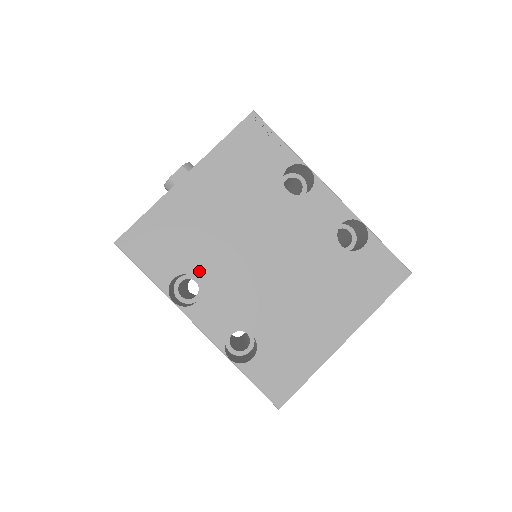
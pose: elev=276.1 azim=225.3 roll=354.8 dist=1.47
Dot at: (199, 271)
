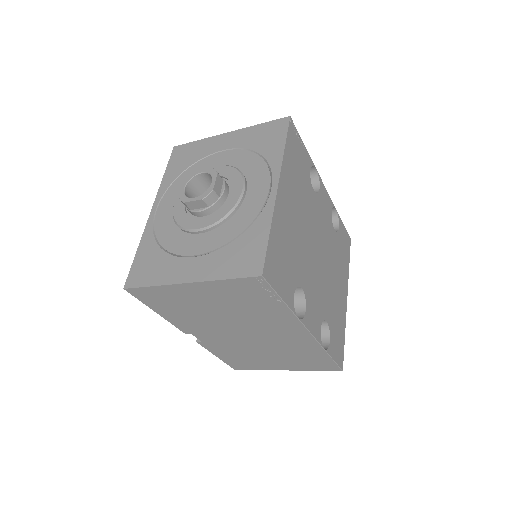
Dot at: (301, 280)
